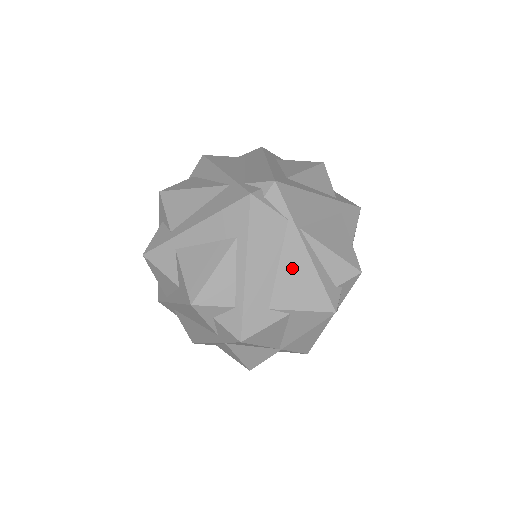
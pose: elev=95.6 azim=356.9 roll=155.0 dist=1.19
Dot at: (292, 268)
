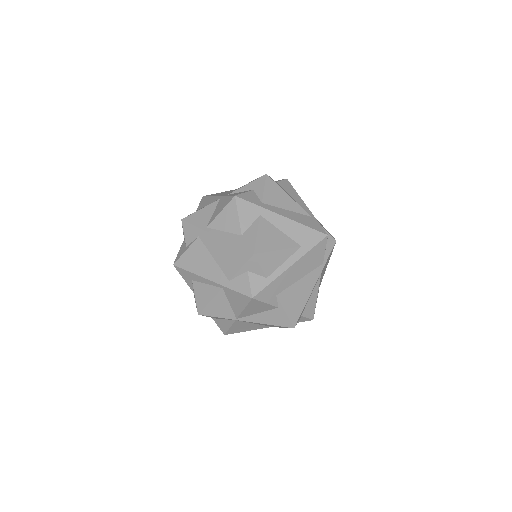
Dot at: (303, 287)
